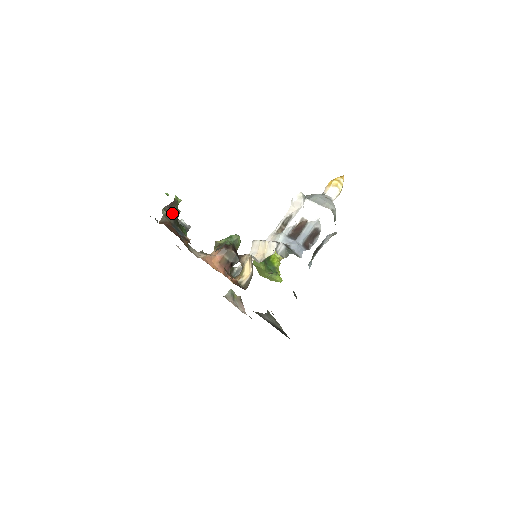
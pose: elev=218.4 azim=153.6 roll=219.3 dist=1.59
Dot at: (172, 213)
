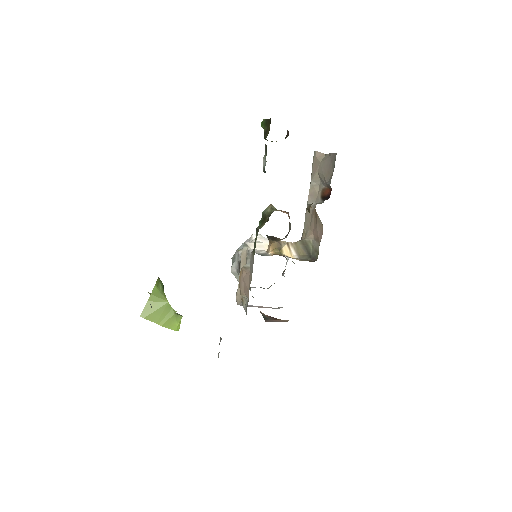
Dot at: occluded
